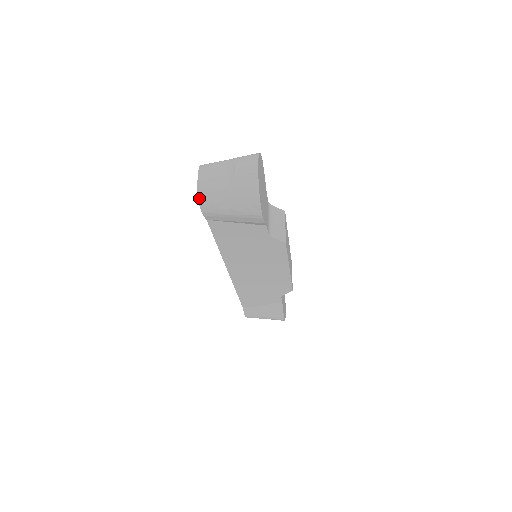
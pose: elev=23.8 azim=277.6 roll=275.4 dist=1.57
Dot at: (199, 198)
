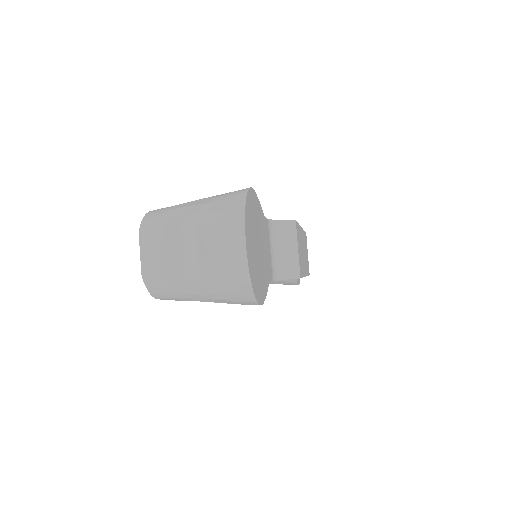
Dot at: (150, 291)
